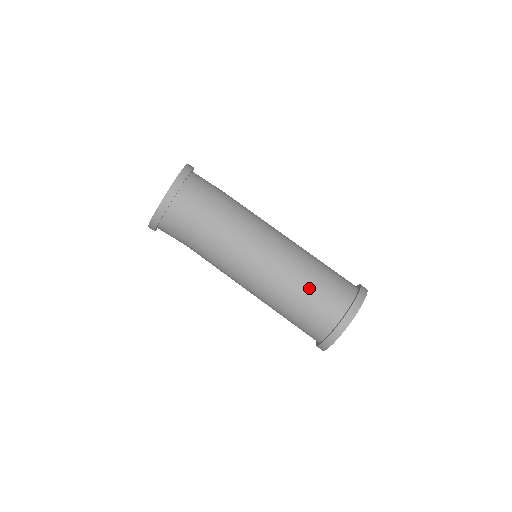
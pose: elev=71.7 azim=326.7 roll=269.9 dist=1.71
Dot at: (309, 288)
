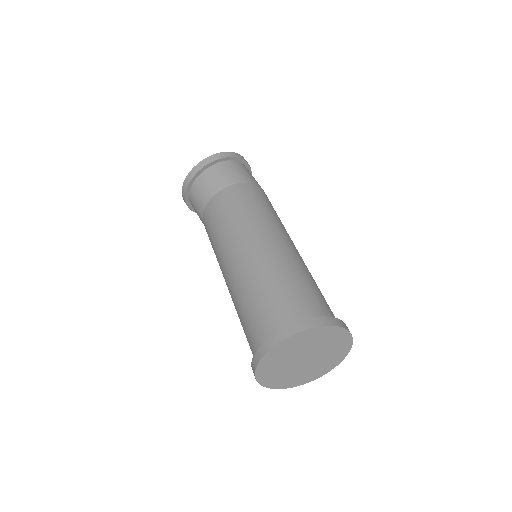
Dot at: (263, 288)
